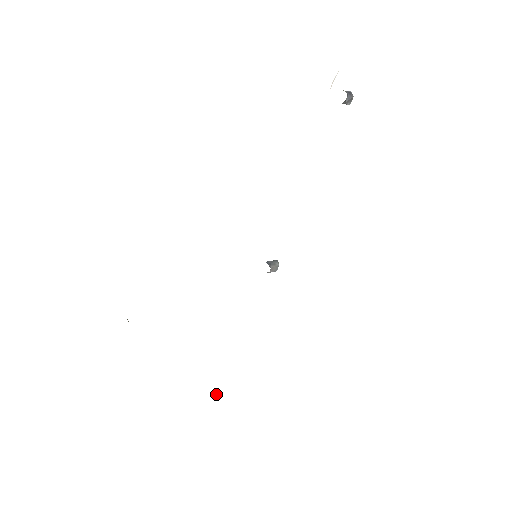
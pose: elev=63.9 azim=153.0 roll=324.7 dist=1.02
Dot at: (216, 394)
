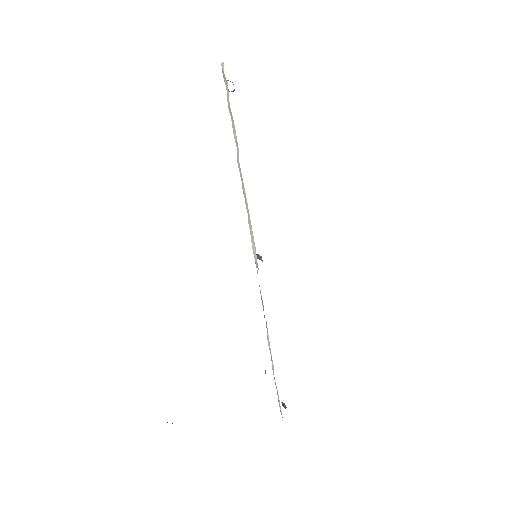
Dot at: (285, 406)
